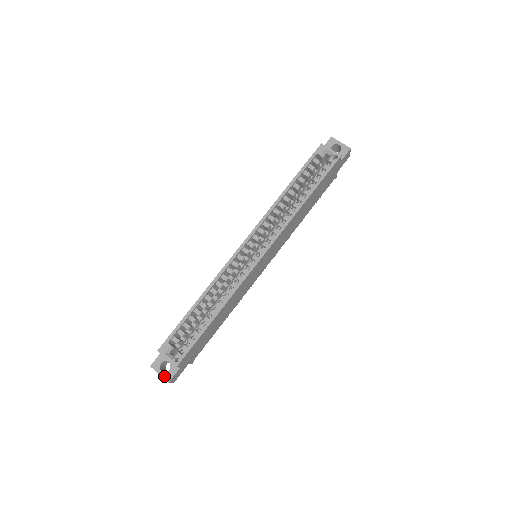
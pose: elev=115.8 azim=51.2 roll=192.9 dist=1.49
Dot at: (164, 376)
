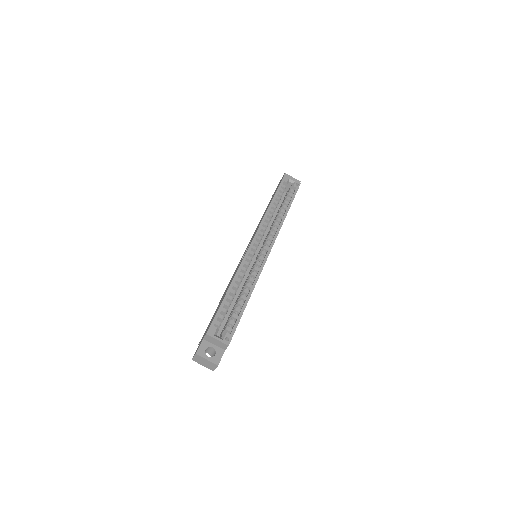
Dot at: (212, 360)
